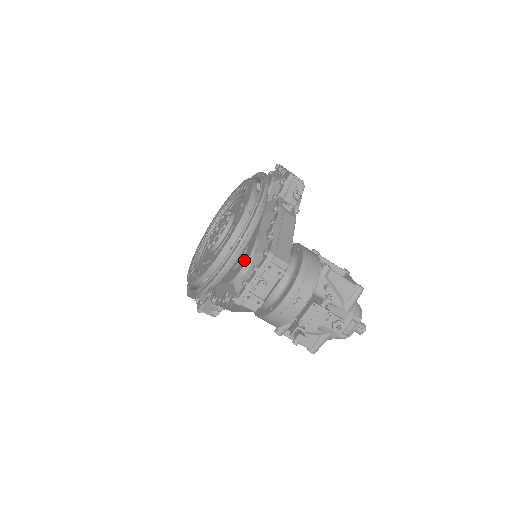
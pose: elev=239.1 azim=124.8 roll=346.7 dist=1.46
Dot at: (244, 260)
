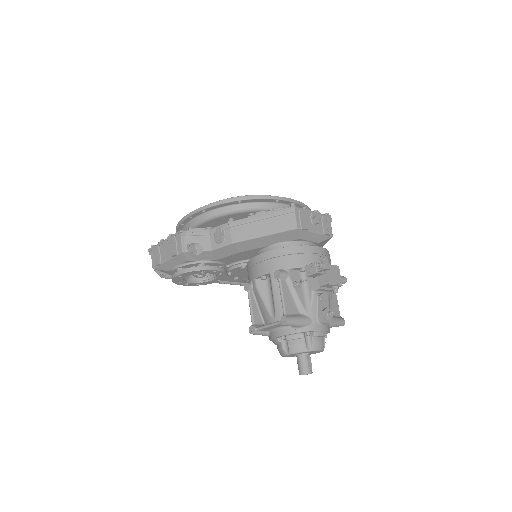
Dot at: occluded
